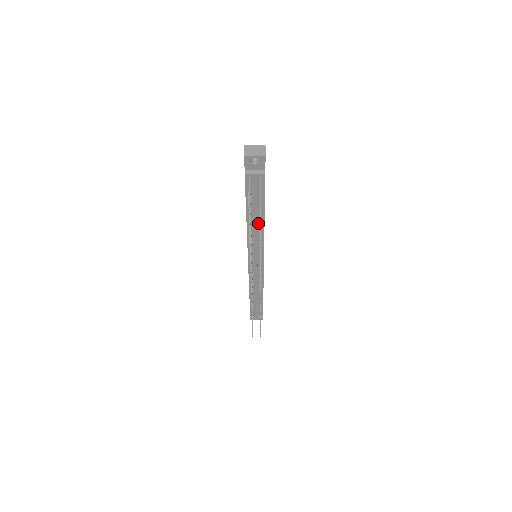
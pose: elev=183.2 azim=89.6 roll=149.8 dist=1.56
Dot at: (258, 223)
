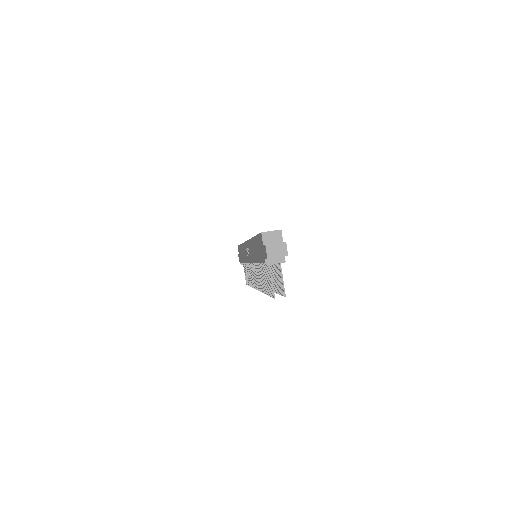
Dot at: occluded
